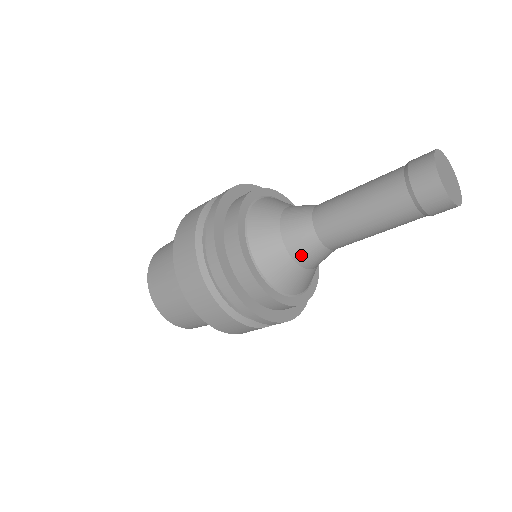
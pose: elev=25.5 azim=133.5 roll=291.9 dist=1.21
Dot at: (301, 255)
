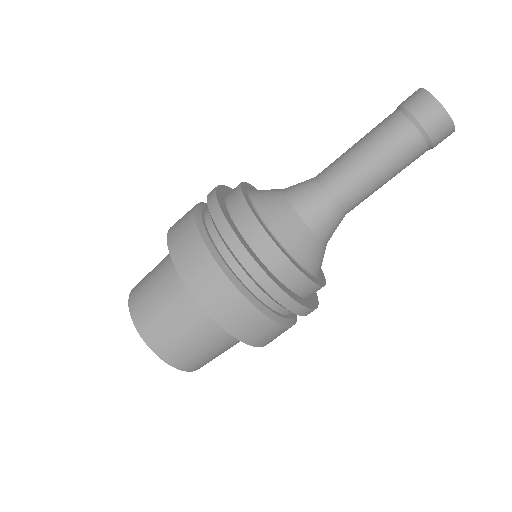
Dot at: (302, 204)
